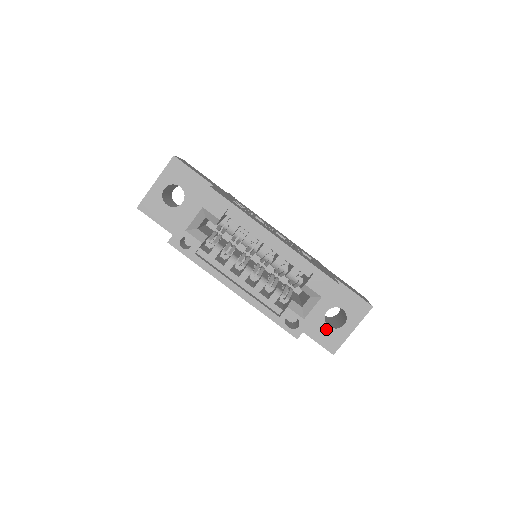
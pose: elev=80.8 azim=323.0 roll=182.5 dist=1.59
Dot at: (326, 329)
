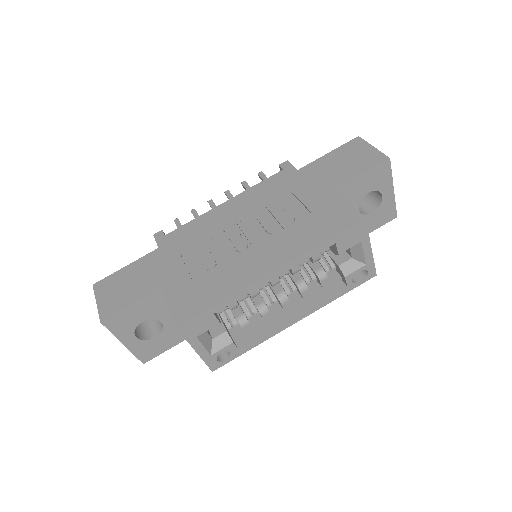
Dot at: (372, 216)
